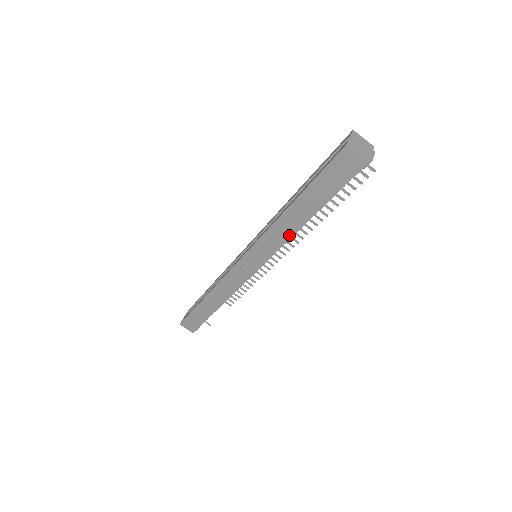
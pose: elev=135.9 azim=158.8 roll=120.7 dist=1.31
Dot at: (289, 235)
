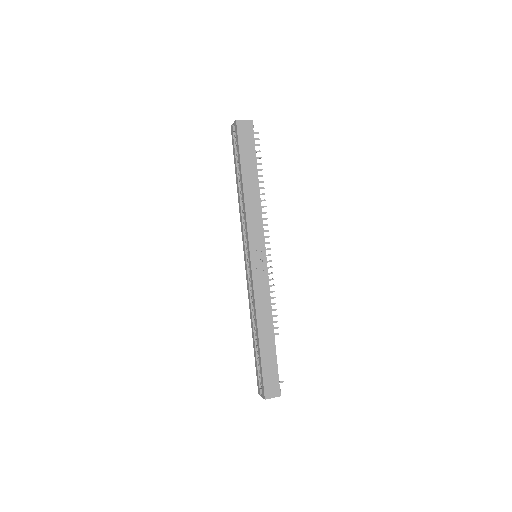
Dot at: (259, 205)
